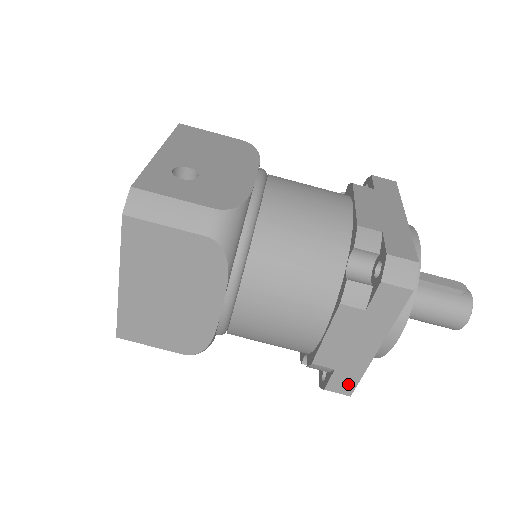
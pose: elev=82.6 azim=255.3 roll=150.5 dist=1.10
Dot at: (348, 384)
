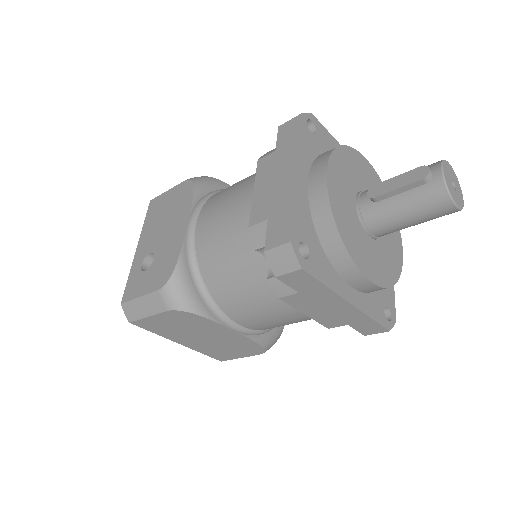
Dot at: (373, 327)
